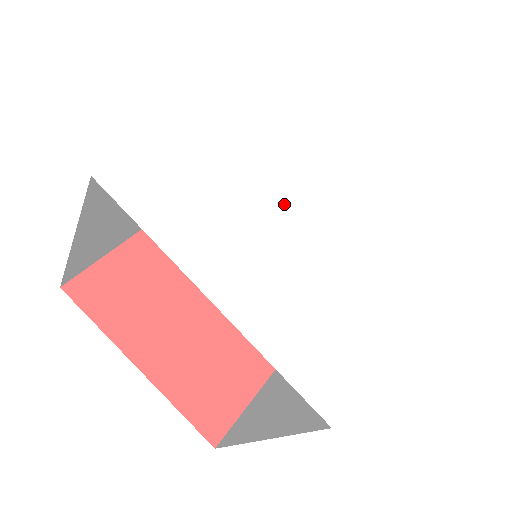
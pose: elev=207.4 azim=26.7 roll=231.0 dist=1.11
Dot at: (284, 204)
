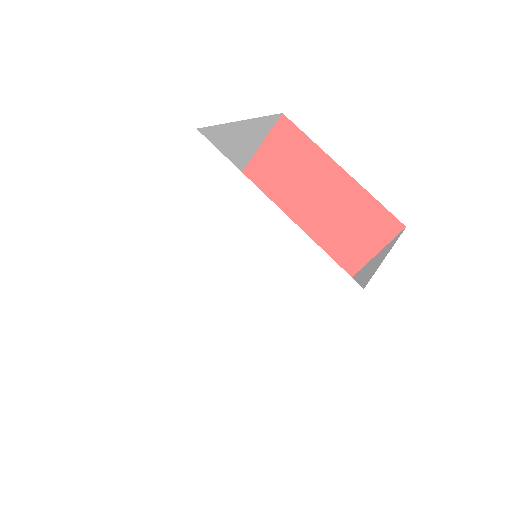
Dot at: (195, 288)
